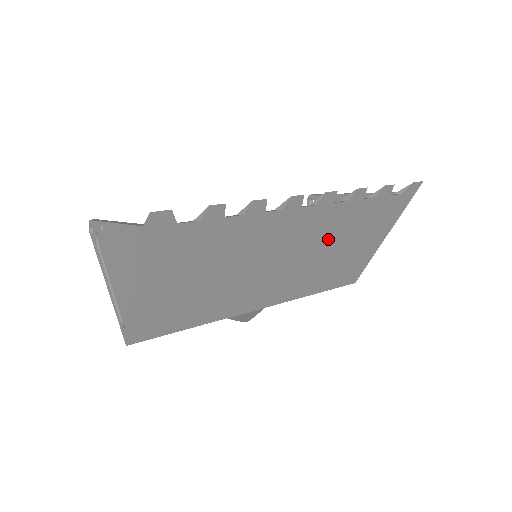
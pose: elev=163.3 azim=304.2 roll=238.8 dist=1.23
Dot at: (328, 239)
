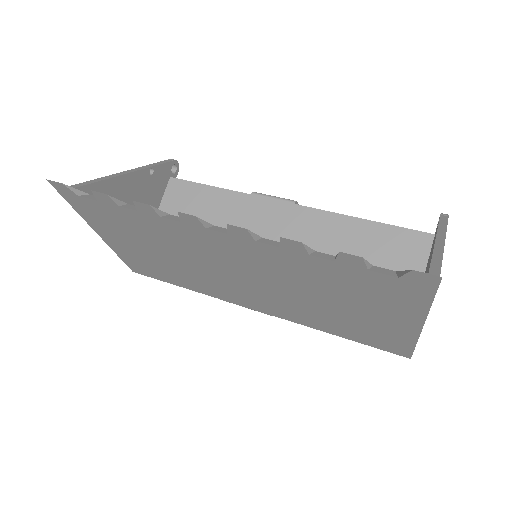
Dot at: (292, 280)
